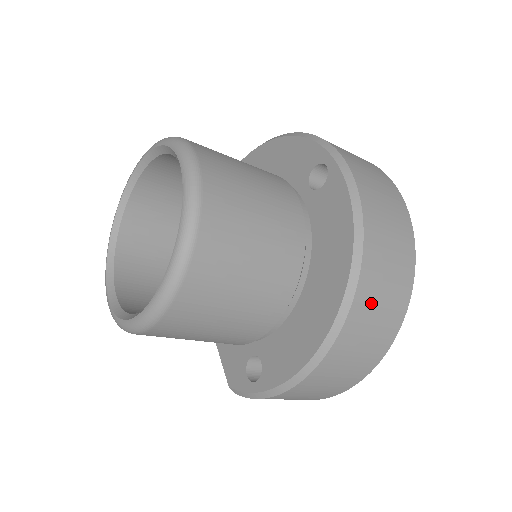
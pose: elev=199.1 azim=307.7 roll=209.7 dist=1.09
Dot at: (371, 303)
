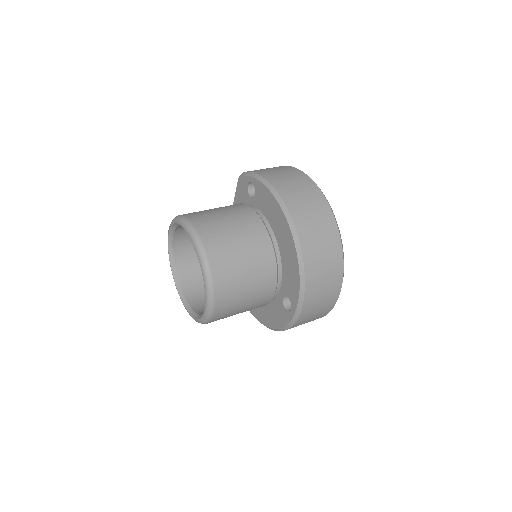
Dot at: occluded
